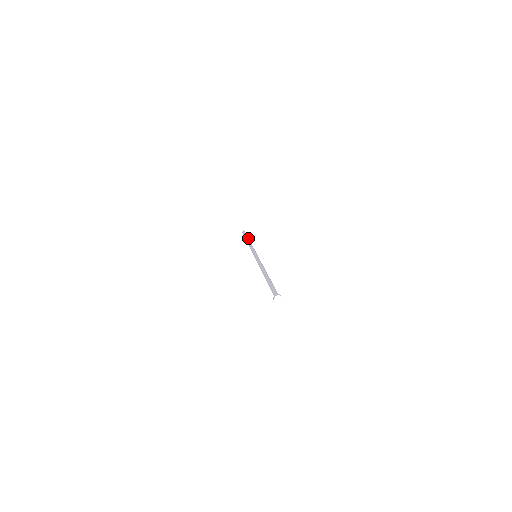
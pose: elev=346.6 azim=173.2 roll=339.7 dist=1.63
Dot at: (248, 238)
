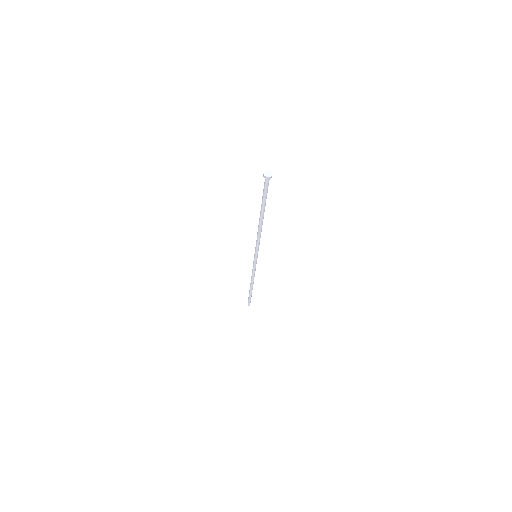
Dot at: occluded
